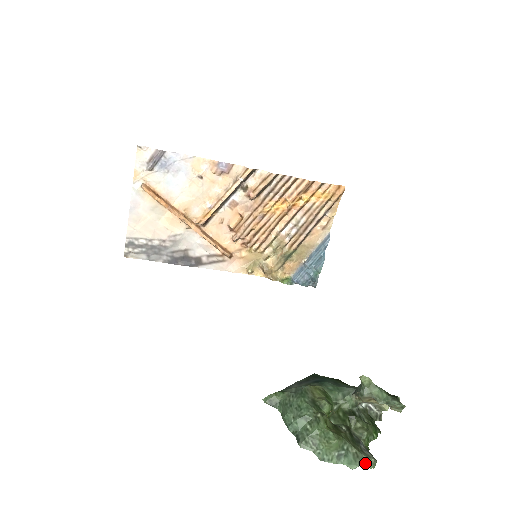
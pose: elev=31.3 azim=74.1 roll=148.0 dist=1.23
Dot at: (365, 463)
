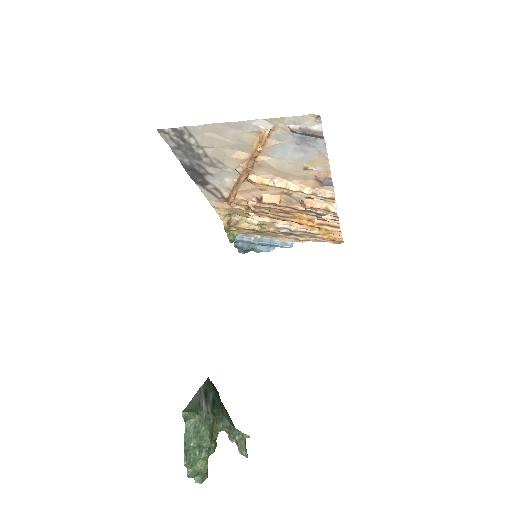
Dot at: (203, 479)
